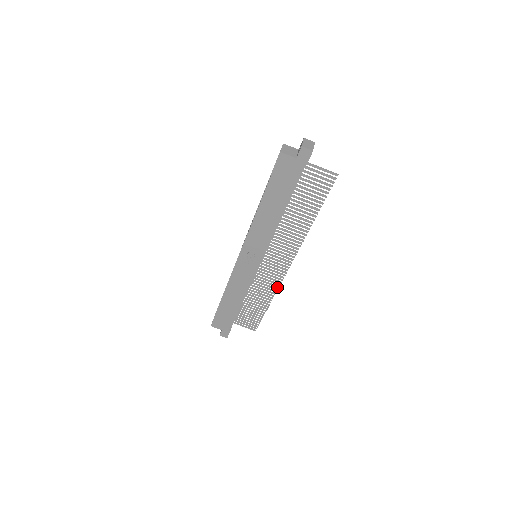
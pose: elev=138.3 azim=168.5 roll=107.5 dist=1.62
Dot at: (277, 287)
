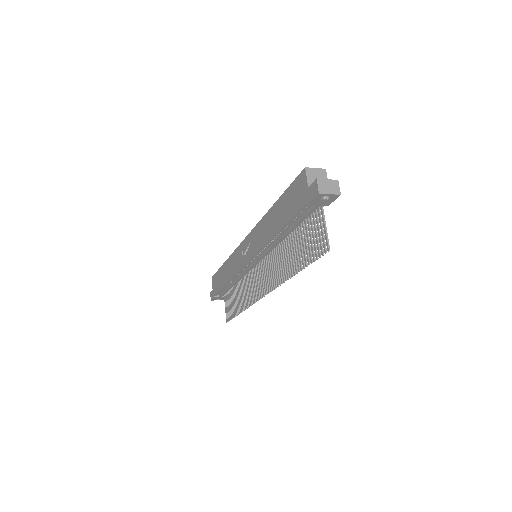
Dot at: (251, 303)
